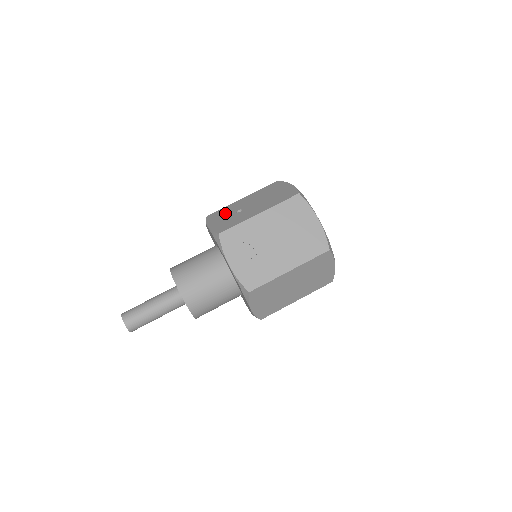
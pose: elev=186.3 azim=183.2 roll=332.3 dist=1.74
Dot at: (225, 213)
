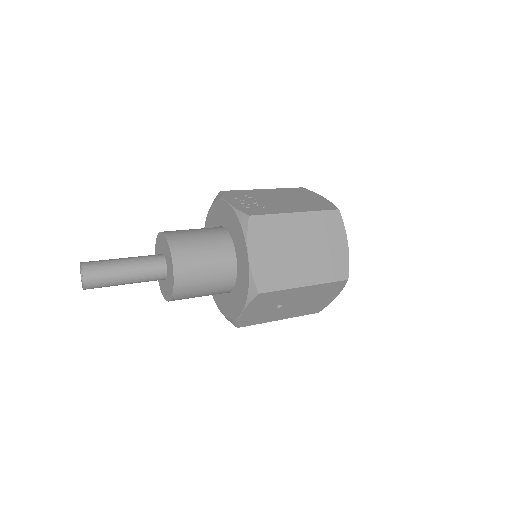
Dot at: occluded
